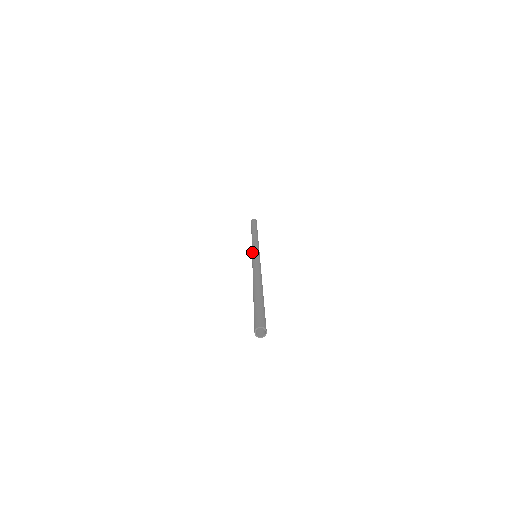
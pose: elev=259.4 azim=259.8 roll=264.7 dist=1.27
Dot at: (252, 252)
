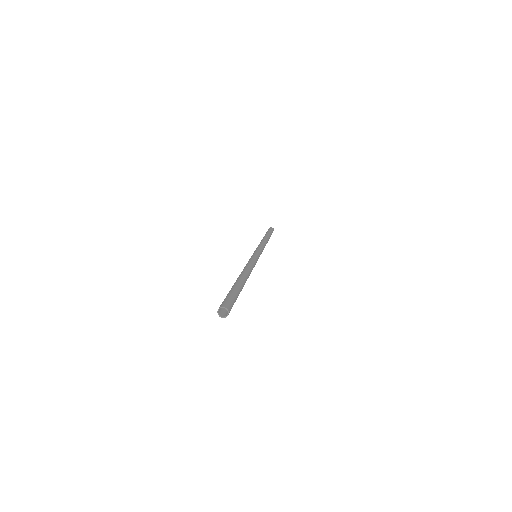
Dot at: occluded
